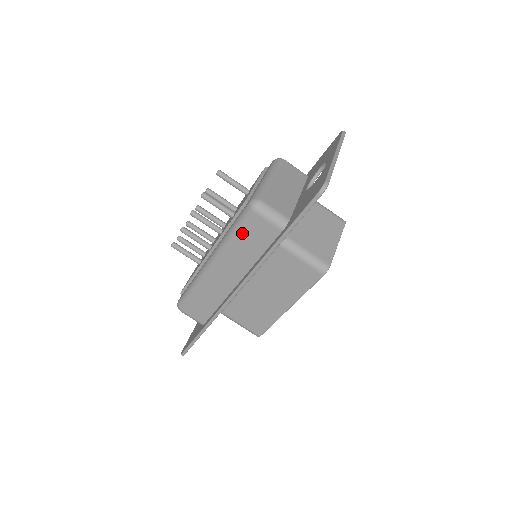
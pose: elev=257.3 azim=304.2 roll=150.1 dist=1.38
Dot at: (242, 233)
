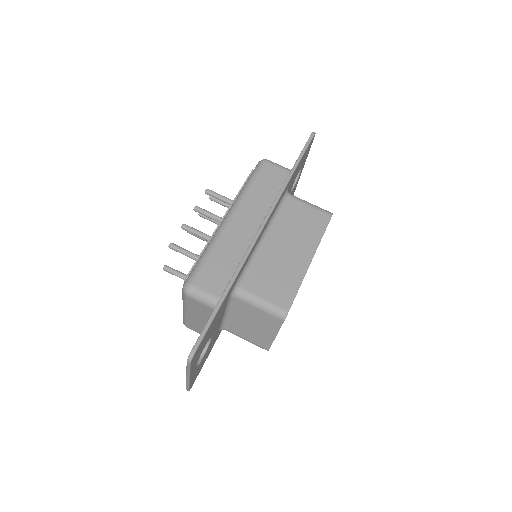
Dot at: (258, 180)
